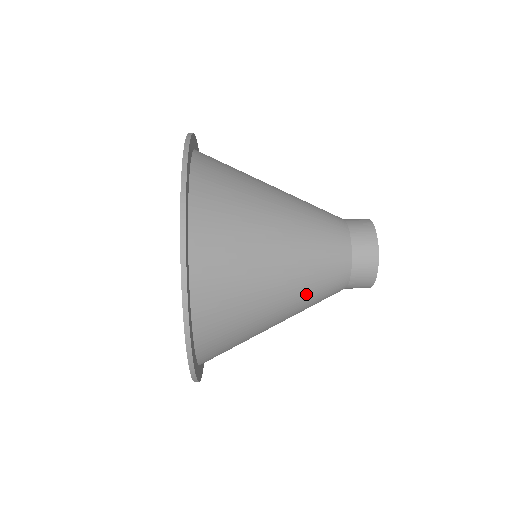
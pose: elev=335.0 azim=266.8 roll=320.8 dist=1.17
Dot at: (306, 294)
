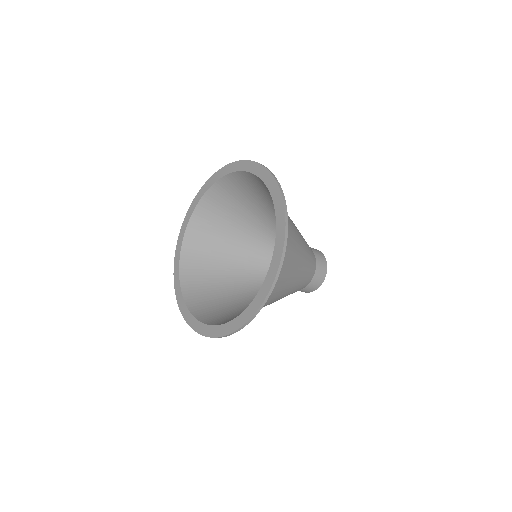
Dot at: (304, 270)
